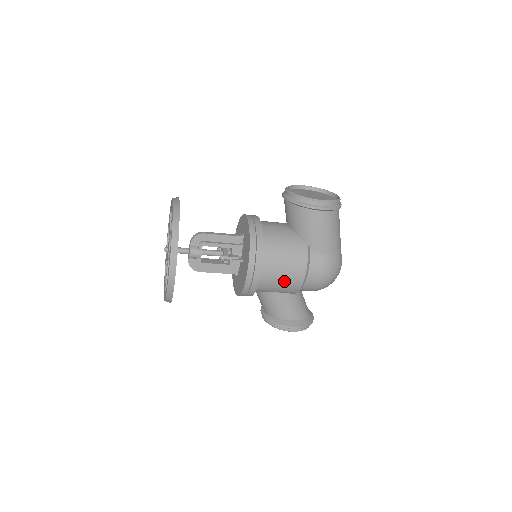
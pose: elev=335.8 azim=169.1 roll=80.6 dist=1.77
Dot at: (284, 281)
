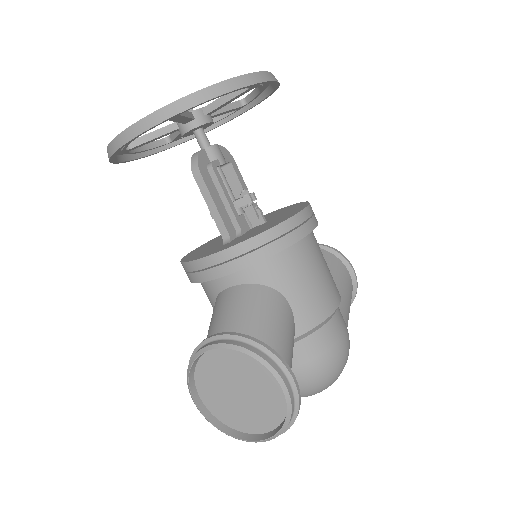
Dot at: (319, 281)
